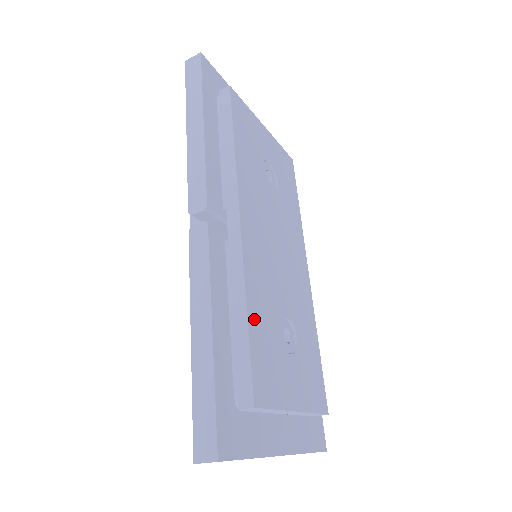
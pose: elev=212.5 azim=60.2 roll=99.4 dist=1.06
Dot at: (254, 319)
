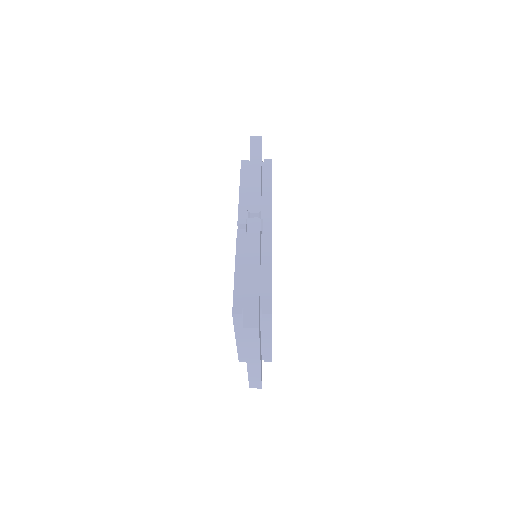
Dot at: occluded
